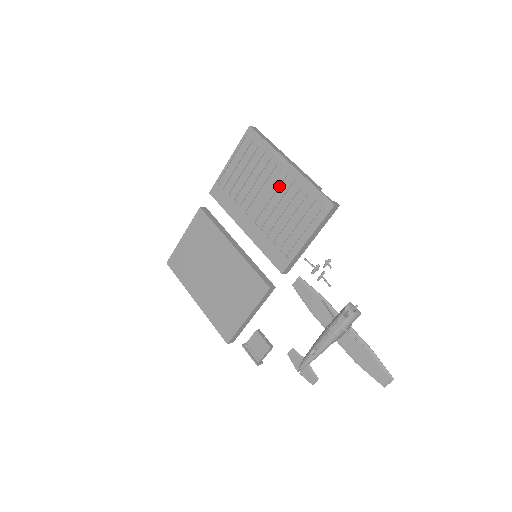
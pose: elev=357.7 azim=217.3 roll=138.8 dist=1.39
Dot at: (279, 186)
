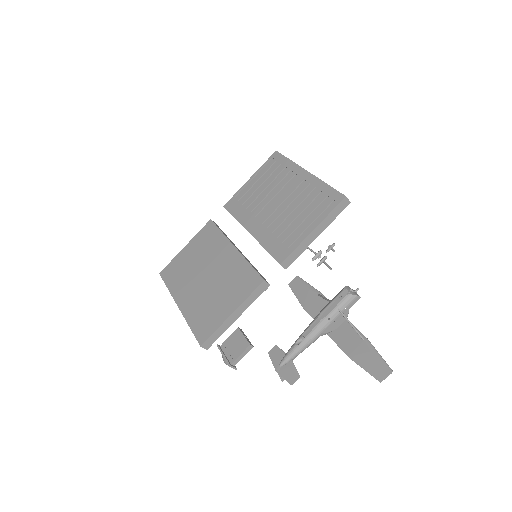
Dot at: (294, 190)
